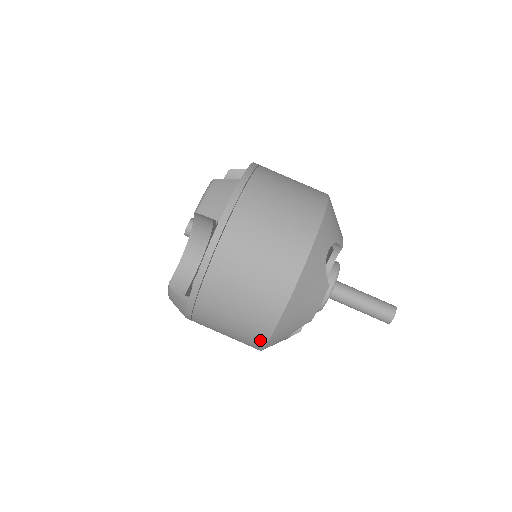
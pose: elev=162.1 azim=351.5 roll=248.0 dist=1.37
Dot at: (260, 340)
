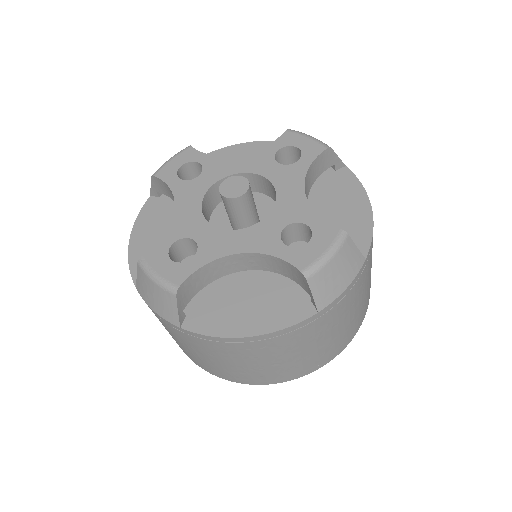
Dot at: (205, 368)
